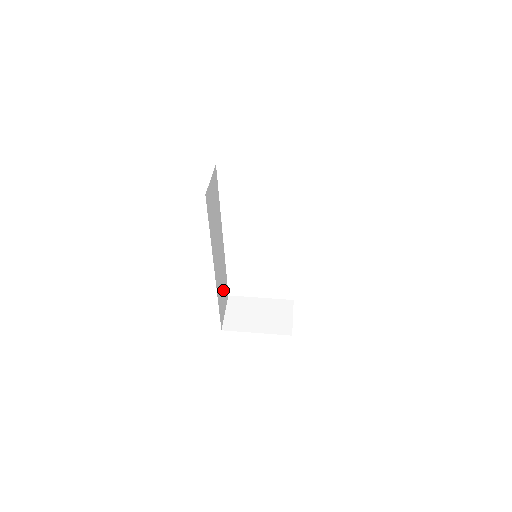
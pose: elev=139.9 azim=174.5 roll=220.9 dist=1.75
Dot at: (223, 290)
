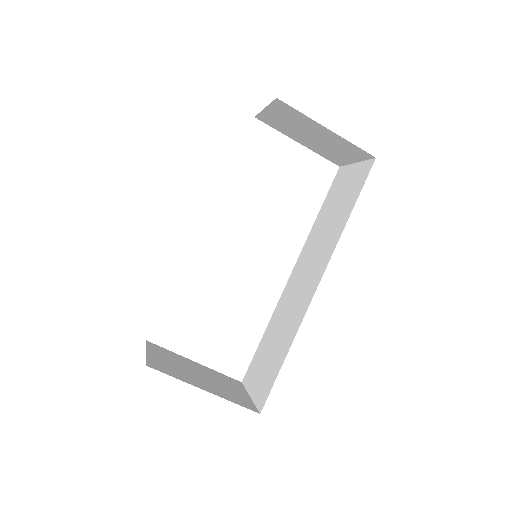
Dot at: occluded
